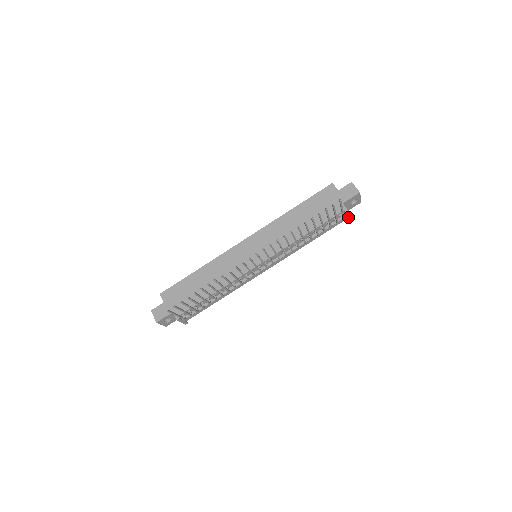
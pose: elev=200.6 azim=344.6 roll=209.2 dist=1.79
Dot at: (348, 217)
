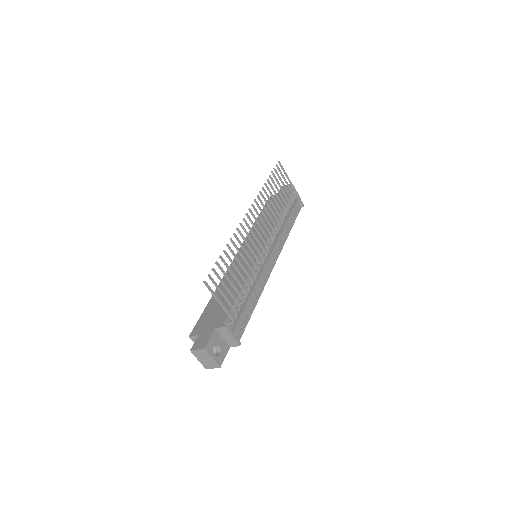
Dot at: (300, 200)
